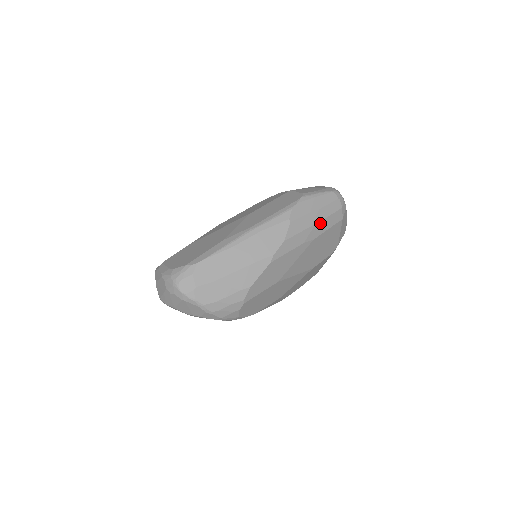
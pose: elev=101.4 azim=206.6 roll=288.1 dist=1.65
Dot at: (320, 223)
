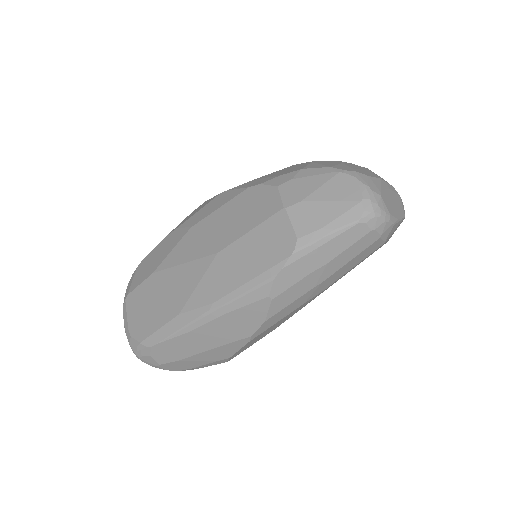
Dot at: (332, 275)
